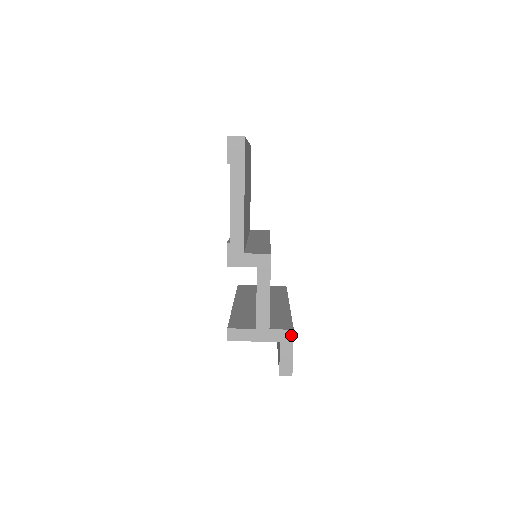
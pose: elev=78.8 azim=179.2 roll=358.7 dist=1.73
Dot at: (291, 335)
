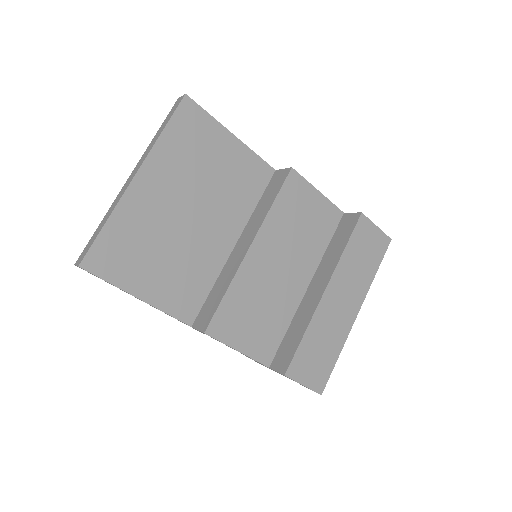
Dot at: occluded
